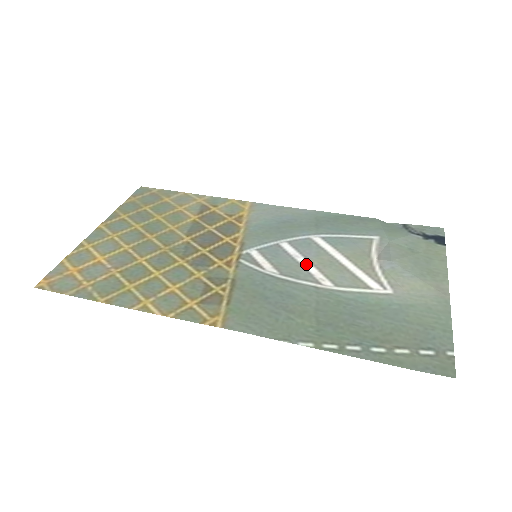
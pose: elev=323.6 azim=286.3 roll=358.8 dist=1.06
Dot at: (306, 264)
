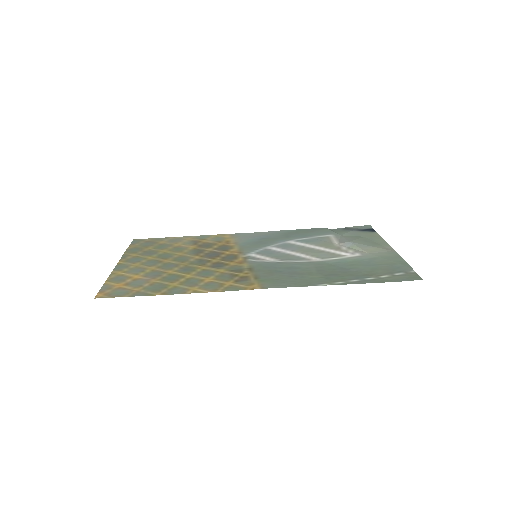
Dot at: (294, 253)
